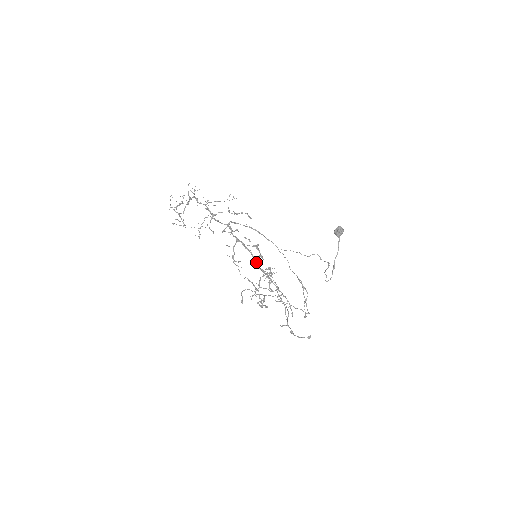
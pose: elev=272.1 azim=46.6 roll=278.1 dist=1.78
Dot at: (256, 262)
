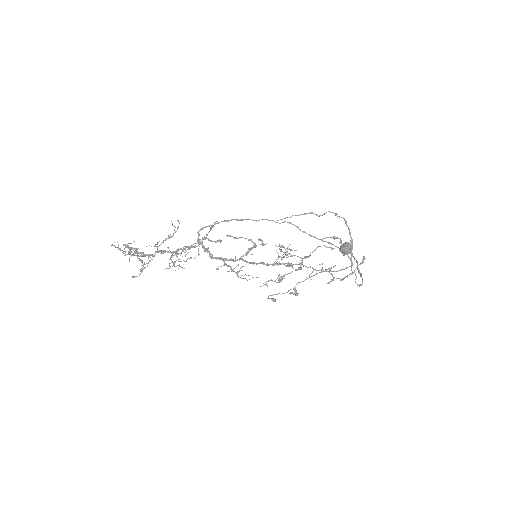
Dot at: (261, 263)
